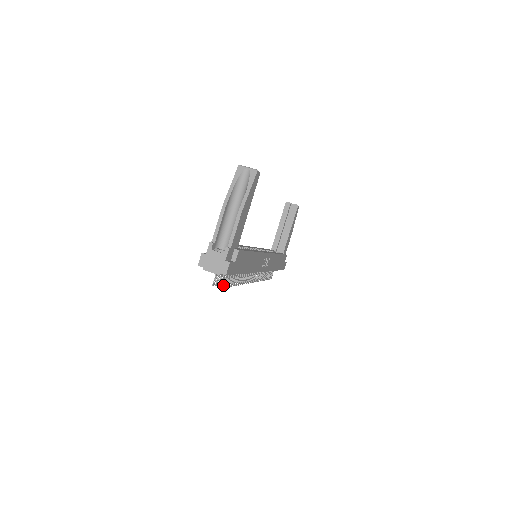
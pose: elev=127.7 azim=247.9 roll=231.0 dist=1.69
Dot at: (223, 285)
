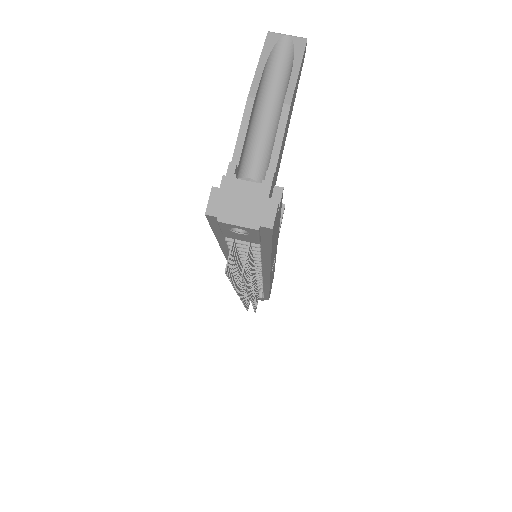
Dot at: (244, 272)
